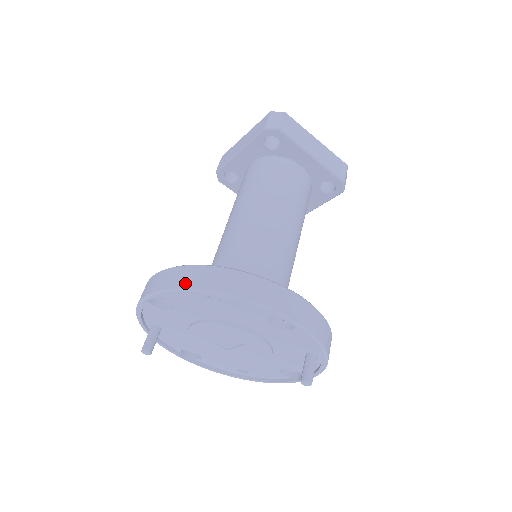
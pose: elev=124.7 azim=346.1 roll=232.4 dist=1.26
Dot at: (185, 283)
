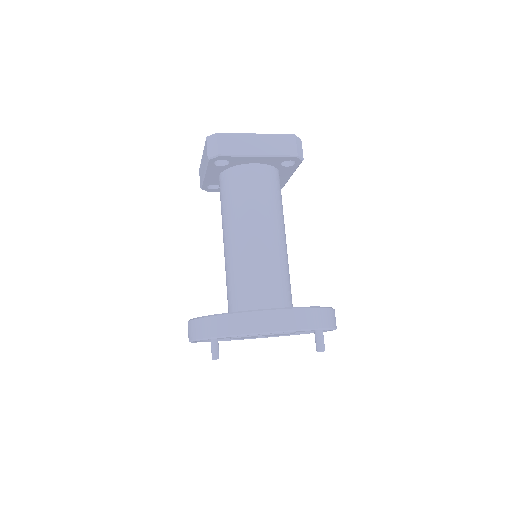
Dot at: (203, 334)
